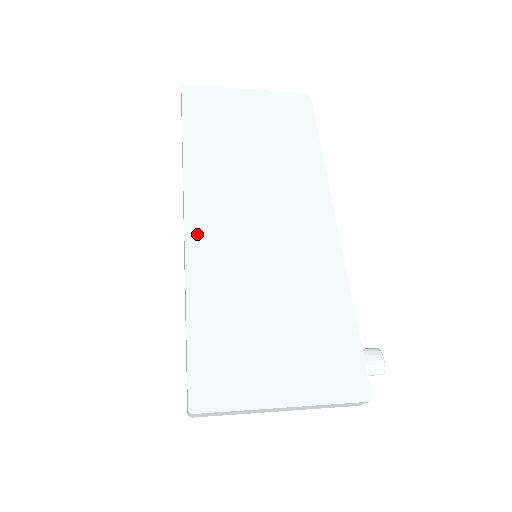
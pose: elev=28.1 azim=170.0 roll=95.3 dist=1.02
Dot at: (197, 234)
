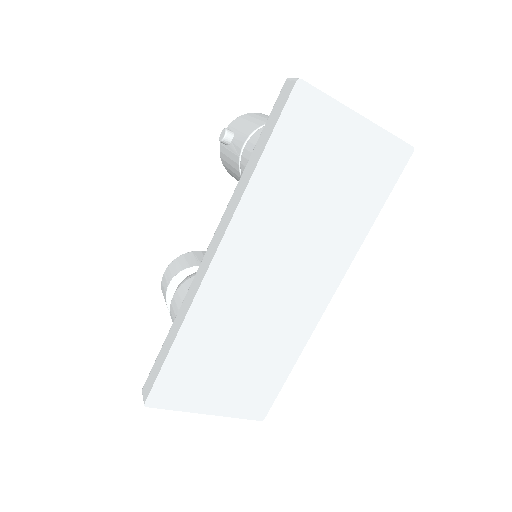
Dot at: (216, 278)
